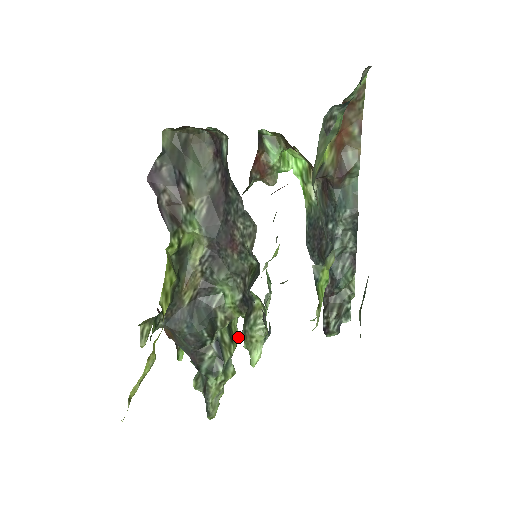
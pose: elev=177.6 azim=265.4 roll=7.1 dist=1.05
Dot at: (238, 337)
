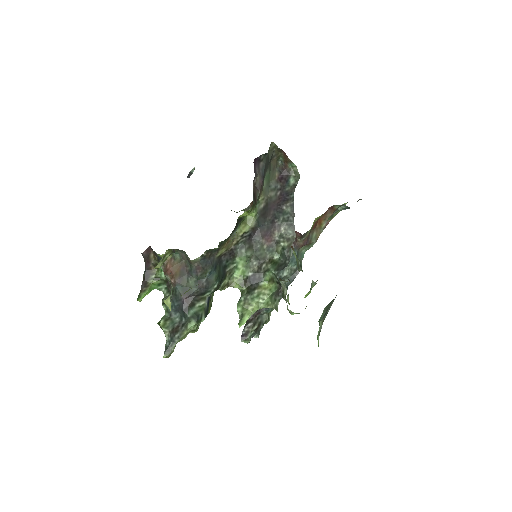
Dot at: occluded
